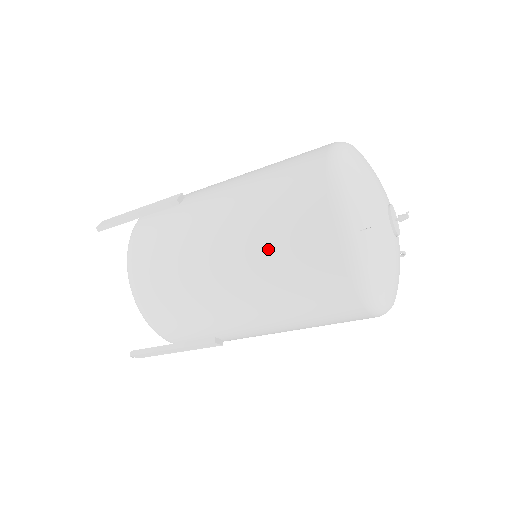
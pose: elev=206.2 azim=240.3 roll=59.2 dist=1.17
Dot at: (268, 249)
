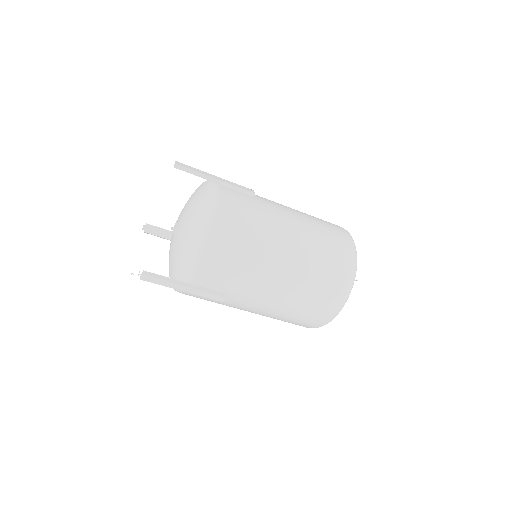
Dot at: (316, 262)
